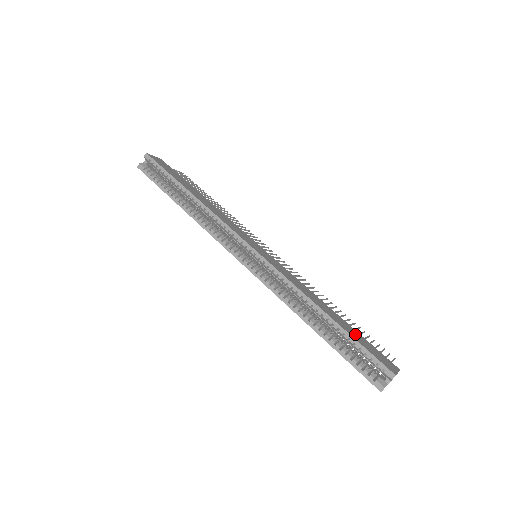
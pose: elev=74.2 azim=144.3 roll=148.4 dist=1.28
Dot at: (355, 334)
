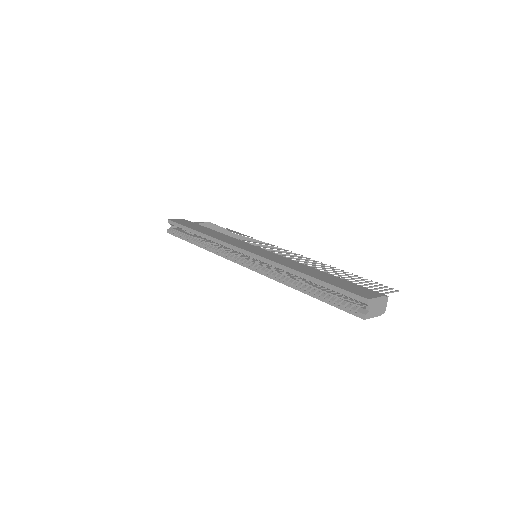
Dot at: (336, 281)
